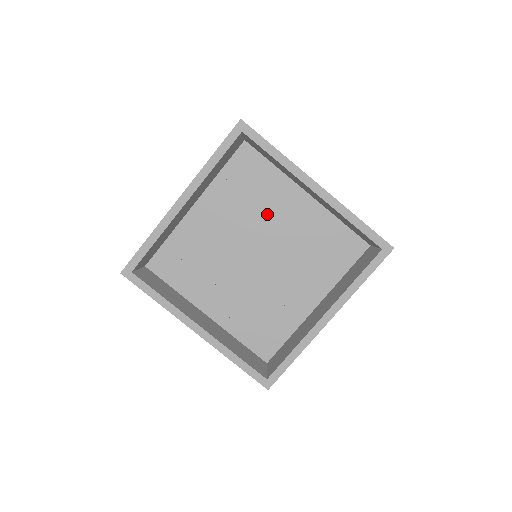
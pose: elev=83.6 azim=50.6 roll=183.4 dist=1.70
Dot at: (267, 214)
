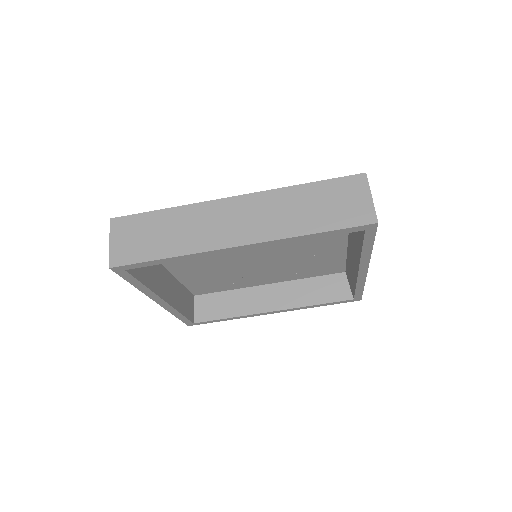
Dot at: occluded
